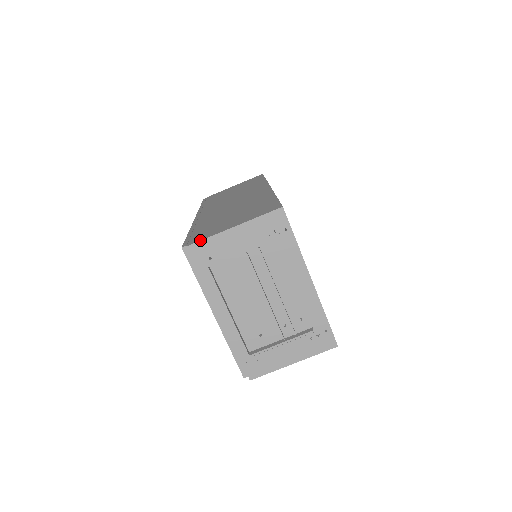
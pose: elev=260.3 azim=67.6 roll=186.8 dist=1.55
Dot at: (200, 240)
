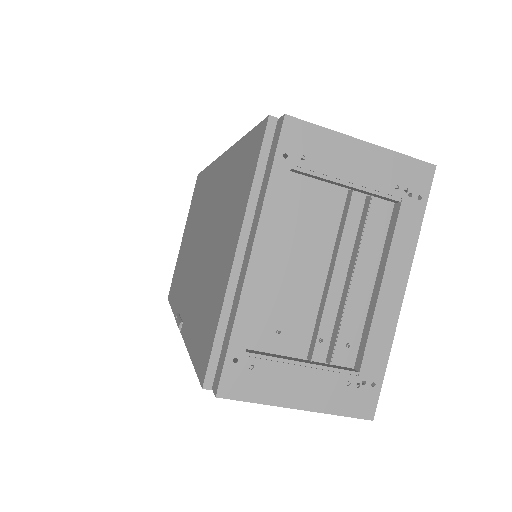
Dot at: occluded
